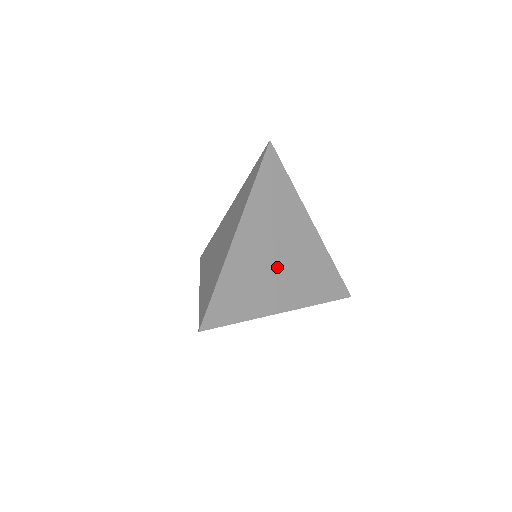
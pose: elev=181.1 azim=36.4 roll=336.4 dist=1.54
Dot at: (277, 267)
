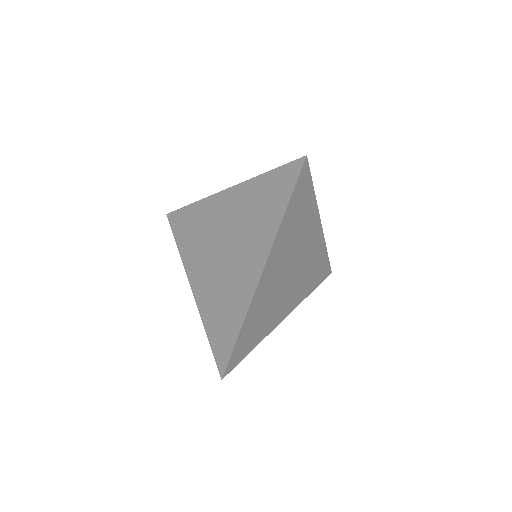
Dot at: (287, 284)
